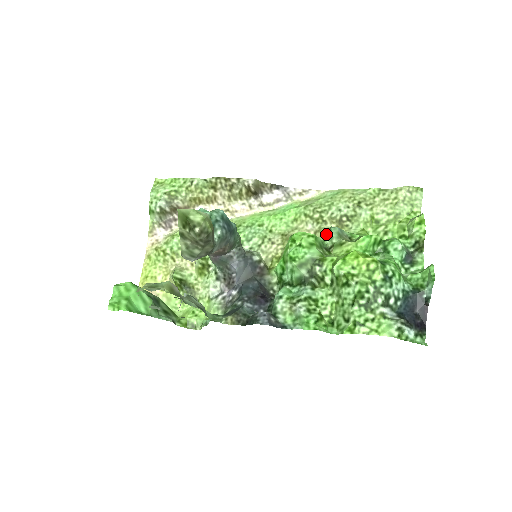
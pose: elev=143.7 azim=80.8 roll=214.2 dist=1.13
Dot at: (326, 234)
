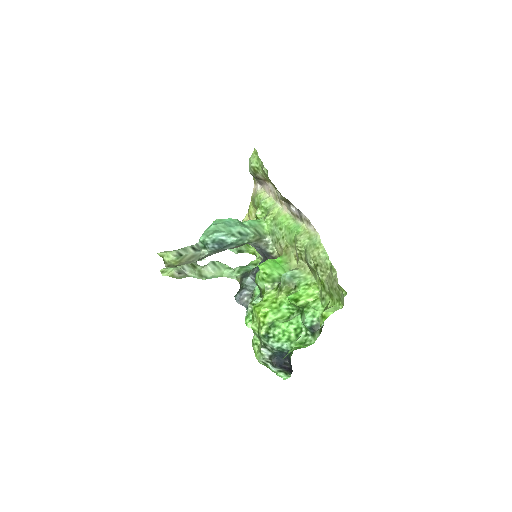
Dot at: occluded
